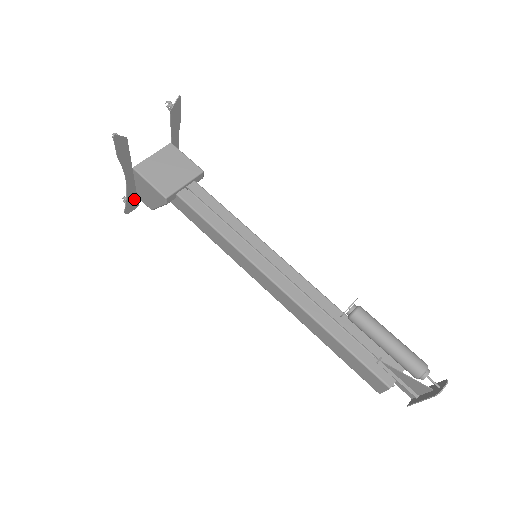
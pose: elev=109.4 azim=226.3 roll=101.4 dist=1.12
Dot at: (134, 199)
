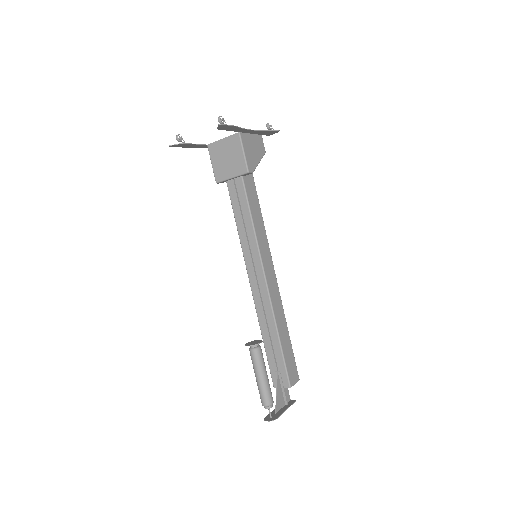
Dot at: occluded
